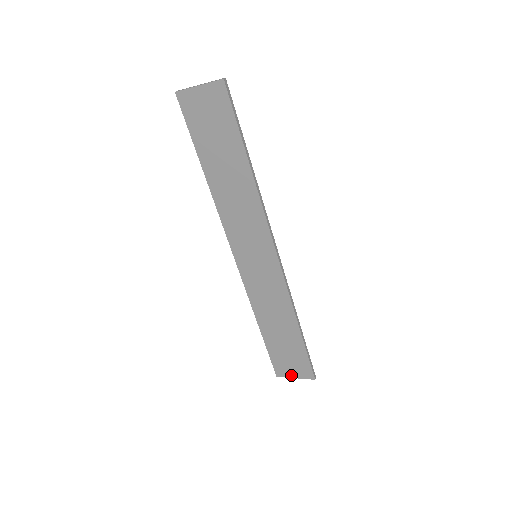
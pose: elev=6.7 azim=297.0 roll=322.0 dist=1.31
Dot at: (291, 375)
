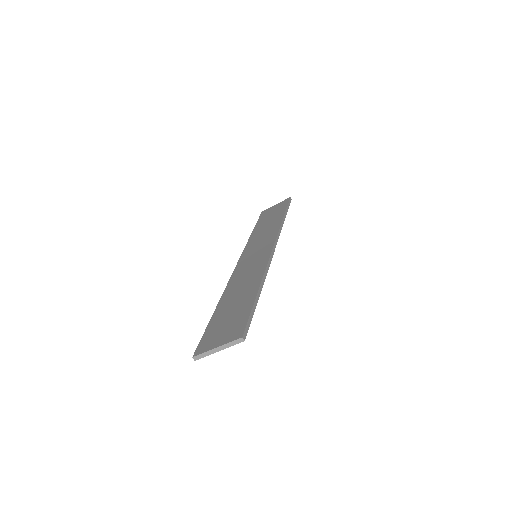
Dot at: (214, 346)
